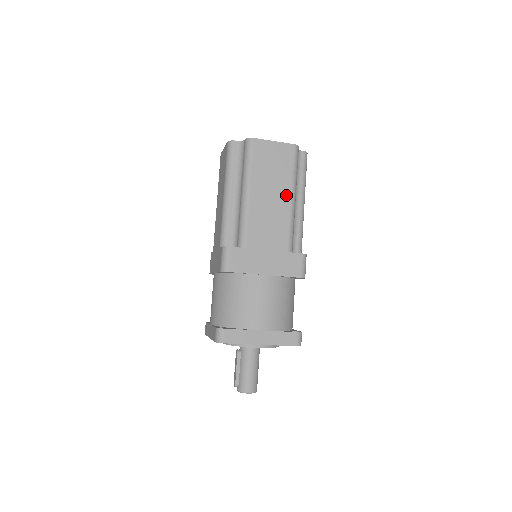
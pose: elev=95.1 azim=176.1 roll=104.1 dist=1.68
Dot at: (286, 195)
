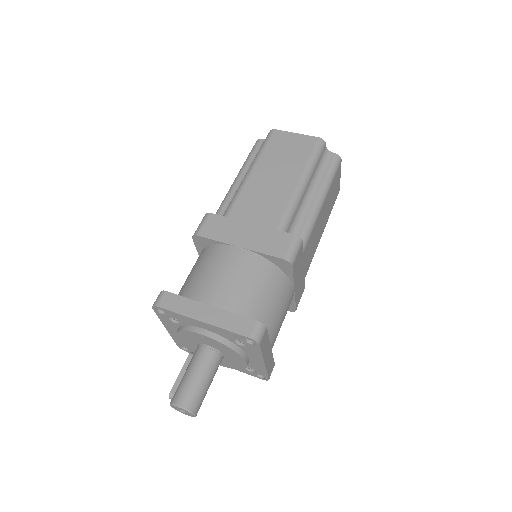
Dot at: (294, 177)
